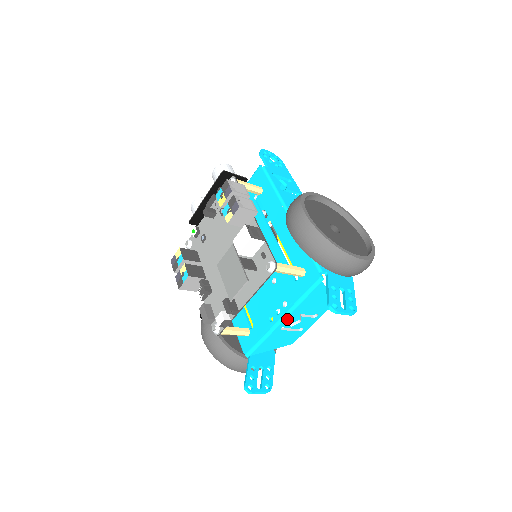
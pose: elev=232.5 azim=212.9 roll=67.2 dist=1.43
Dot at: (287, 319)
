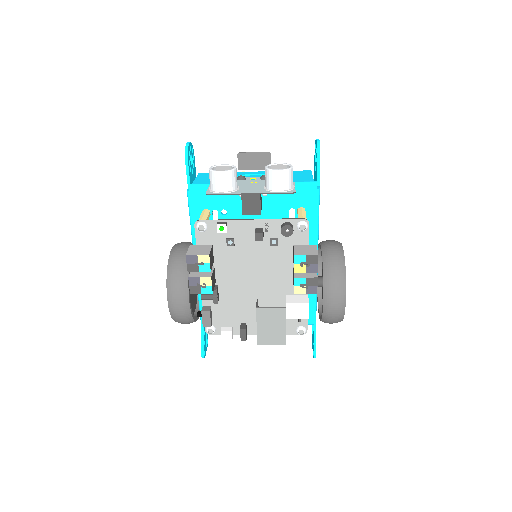
Dot at: occluded
